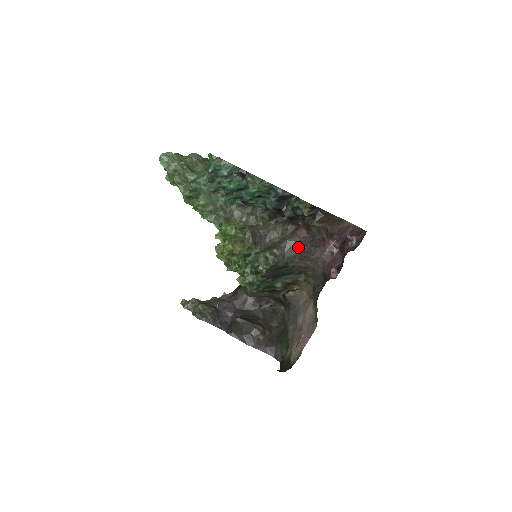
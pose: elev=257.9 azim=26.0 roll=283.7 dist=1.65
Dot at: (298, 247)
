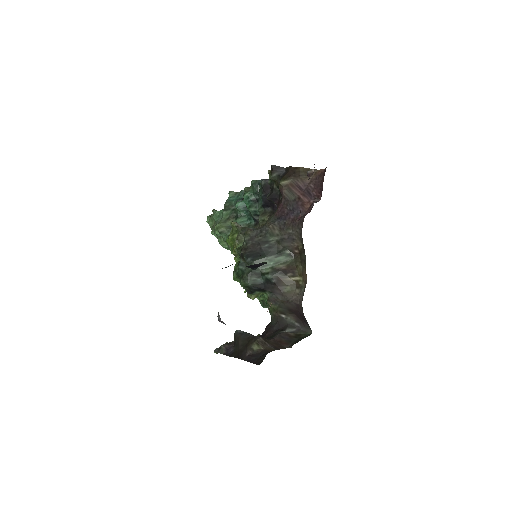
Dot at: (276, 218)
